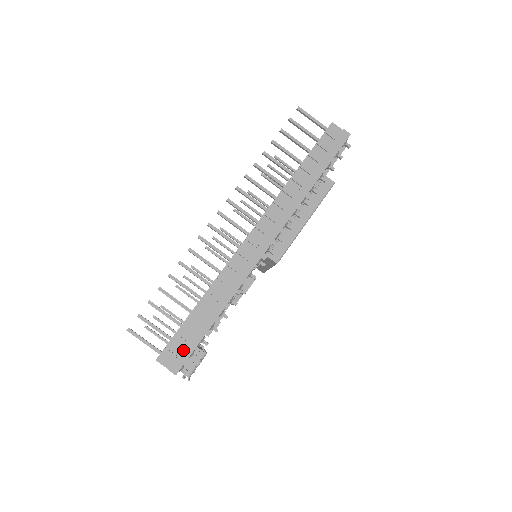
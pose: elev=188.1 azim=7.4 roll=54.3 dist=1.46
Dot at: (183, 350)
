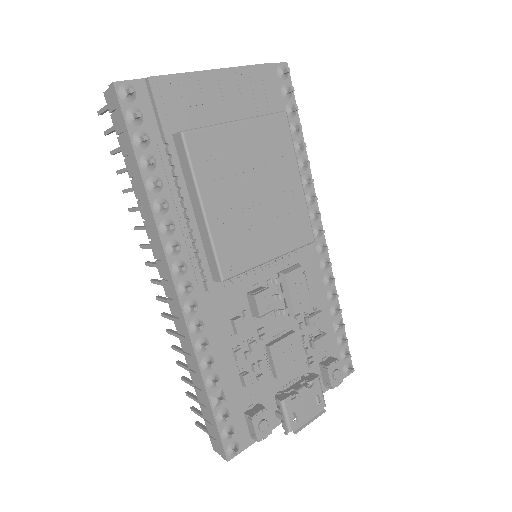
Dot at: (215, 435)
